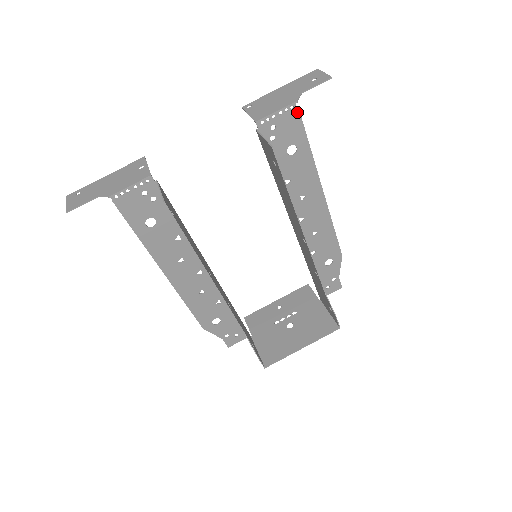
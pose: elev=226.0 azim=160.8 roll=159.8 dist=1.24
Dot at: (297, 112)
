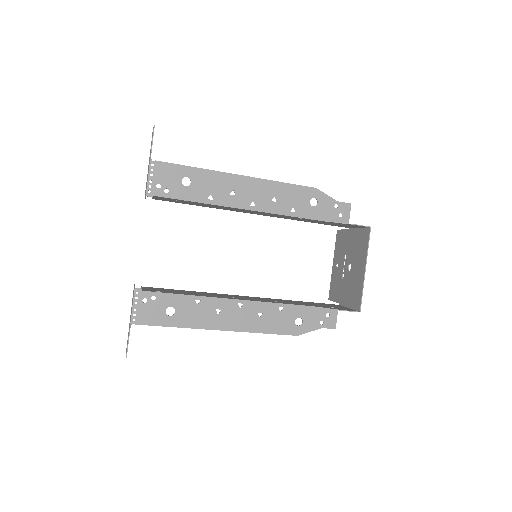
Dot at: (159, 163)
